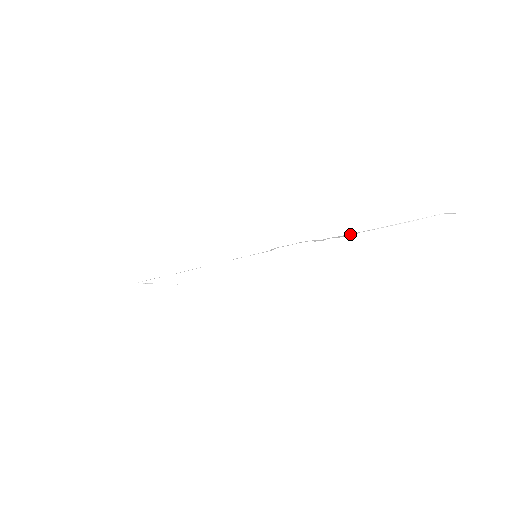
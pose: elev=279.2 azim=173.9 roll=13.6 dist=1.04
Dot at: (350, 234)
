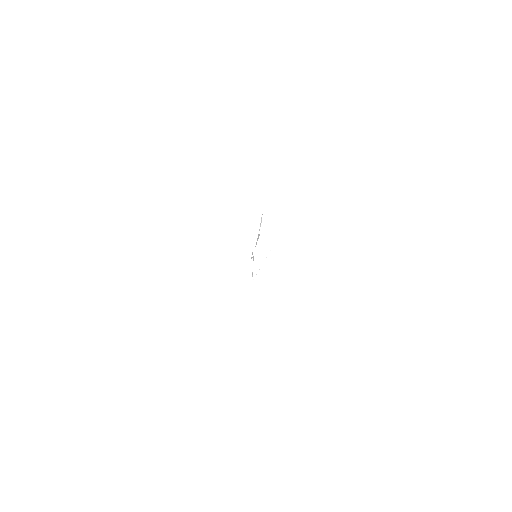
Dot at: (258, 237)
